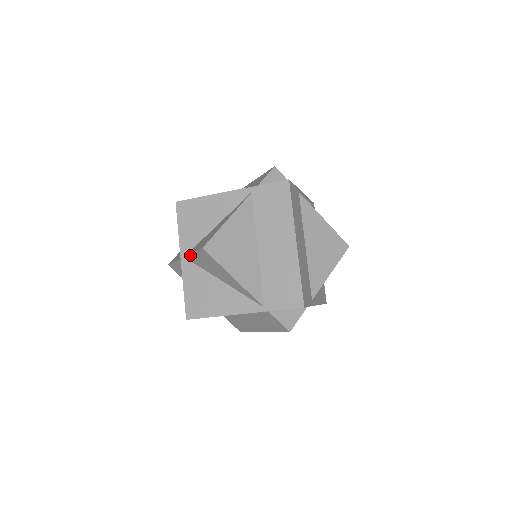
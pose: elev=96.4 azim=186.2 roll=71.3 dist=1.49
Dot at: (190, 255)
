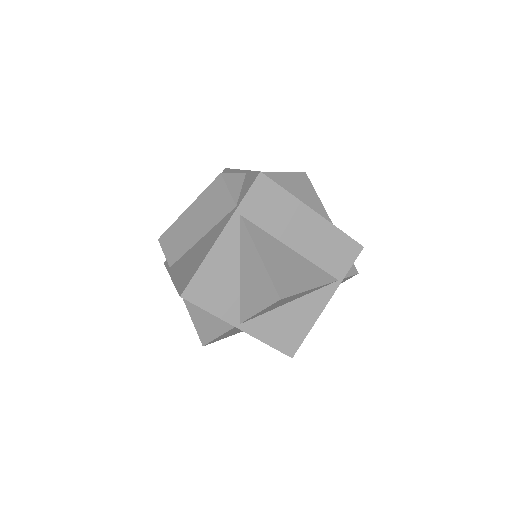
Dot at: (252, 317)
